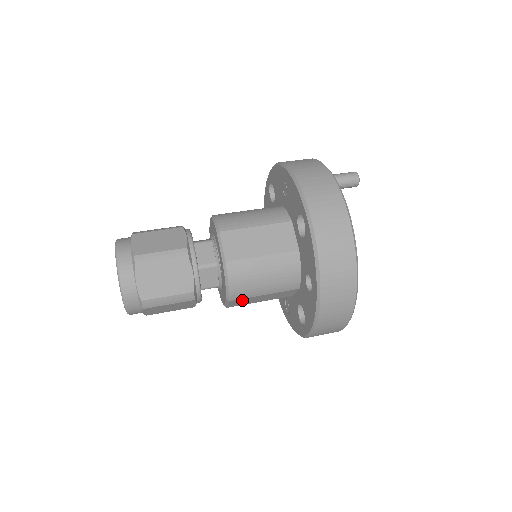
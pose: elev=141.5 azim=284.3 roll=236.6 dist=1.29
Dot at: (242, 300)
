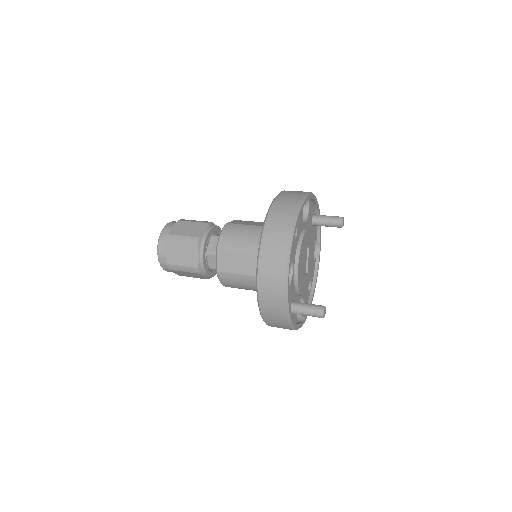
Dot at: (227, 256)
